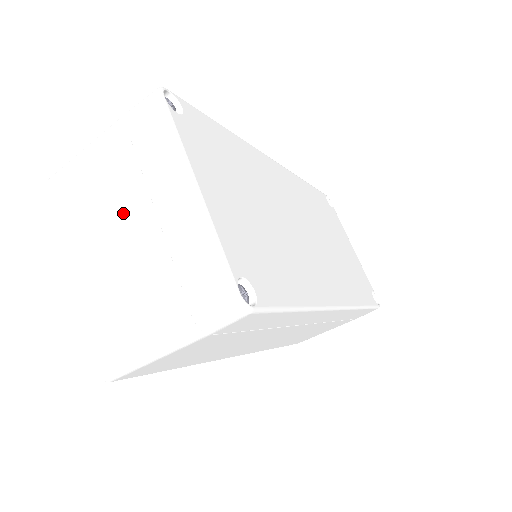
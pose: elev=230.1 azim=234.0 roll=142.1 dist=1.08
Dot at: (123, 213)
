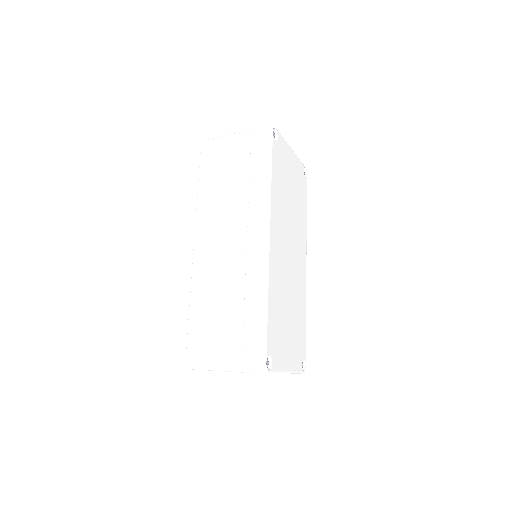
Dot at: occluded
